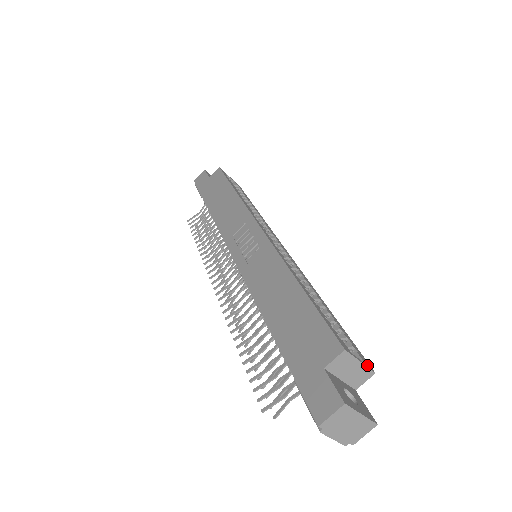
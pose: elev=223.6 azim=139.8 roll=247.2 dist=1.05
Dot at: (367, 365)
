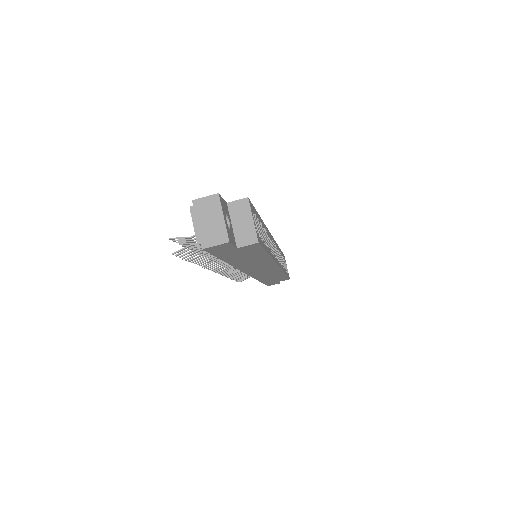
Dot at: (257, 234)
